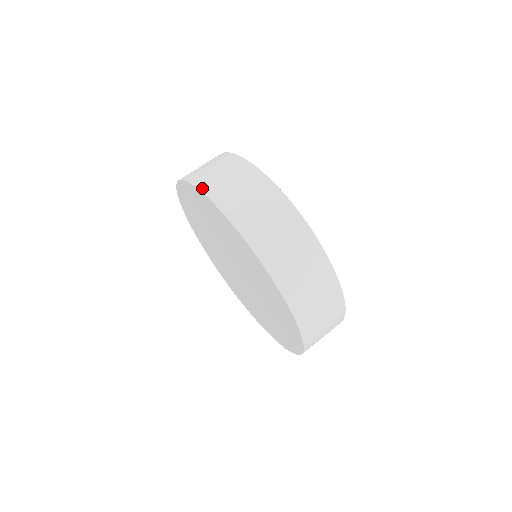
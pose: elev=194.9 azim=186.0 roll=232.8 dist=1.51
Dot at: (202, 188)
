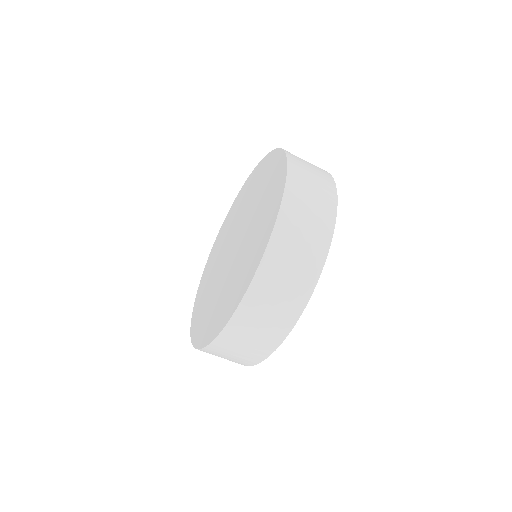
Dot at: occluded
